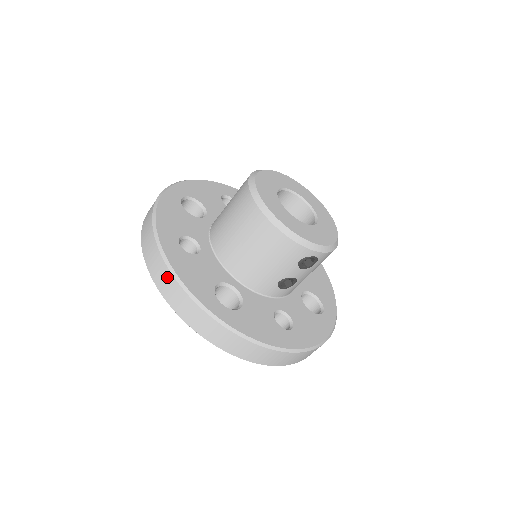
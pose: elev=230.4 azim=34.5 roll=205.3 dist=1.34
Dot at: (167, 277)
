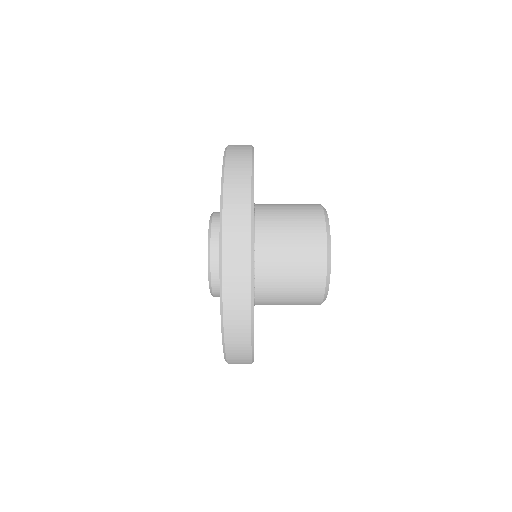
Dot at: occluded
